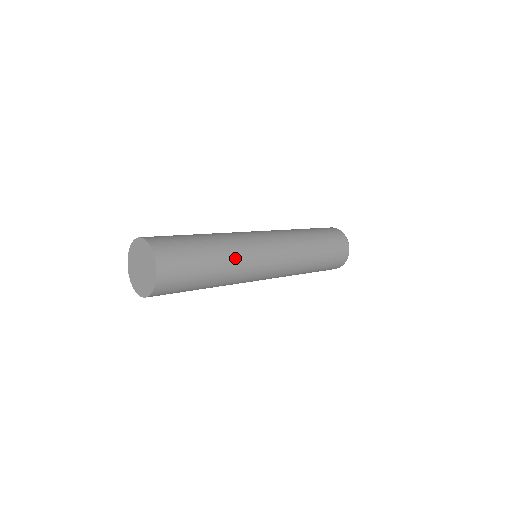
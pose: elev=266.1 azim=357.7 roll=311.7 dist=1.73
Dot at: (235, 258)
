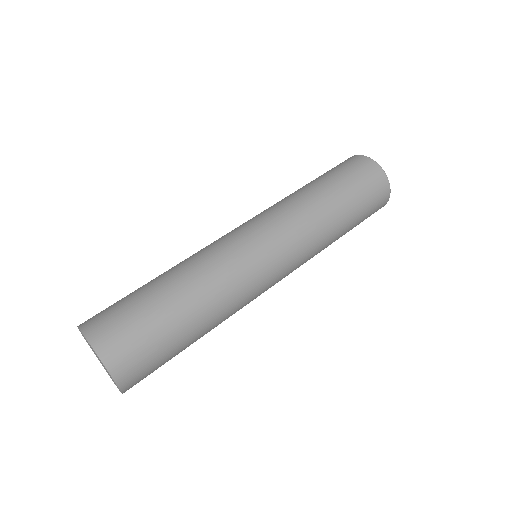
Dot at: (210, 281)
